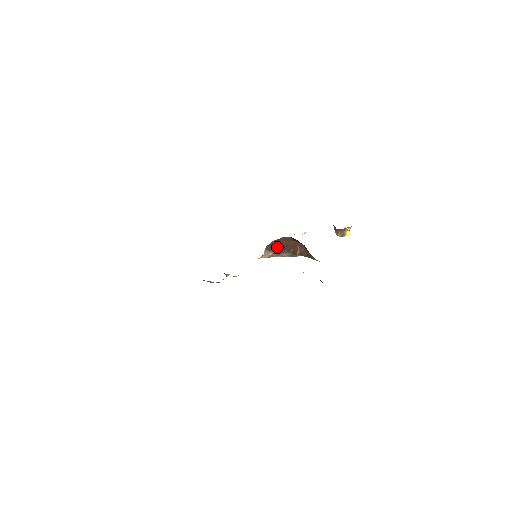
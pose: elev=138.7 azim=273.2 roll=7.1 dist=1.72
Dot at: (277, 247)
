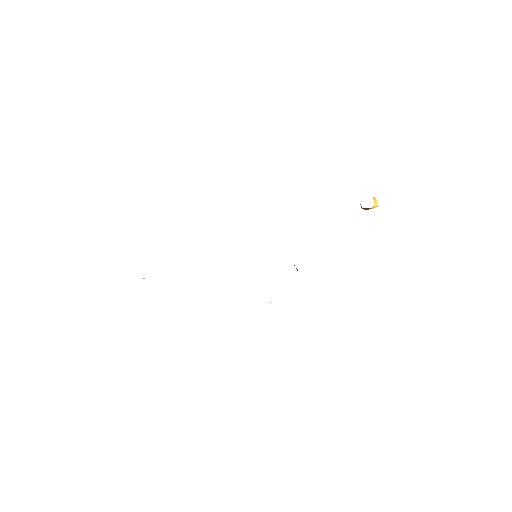
Dot at: occluded
